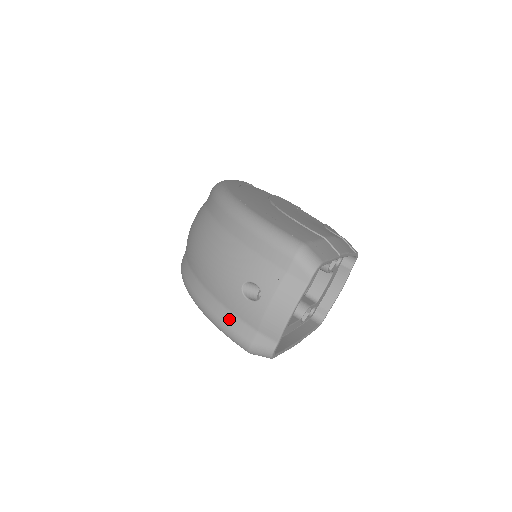
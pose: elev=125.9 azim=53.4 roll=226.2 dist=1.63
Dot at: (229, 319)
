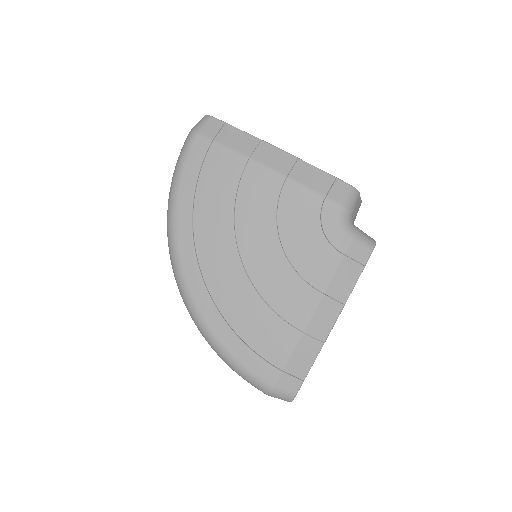
Dot at: occluded
